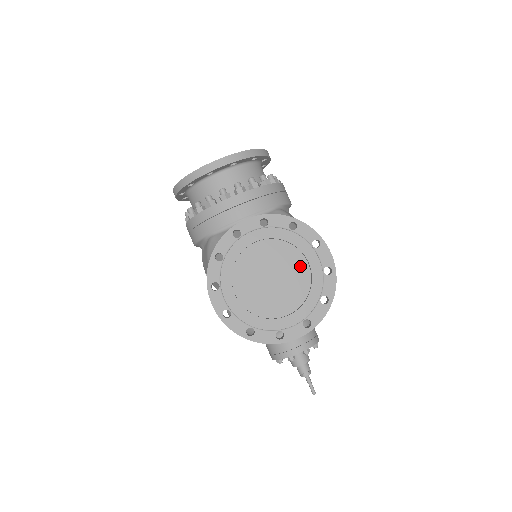
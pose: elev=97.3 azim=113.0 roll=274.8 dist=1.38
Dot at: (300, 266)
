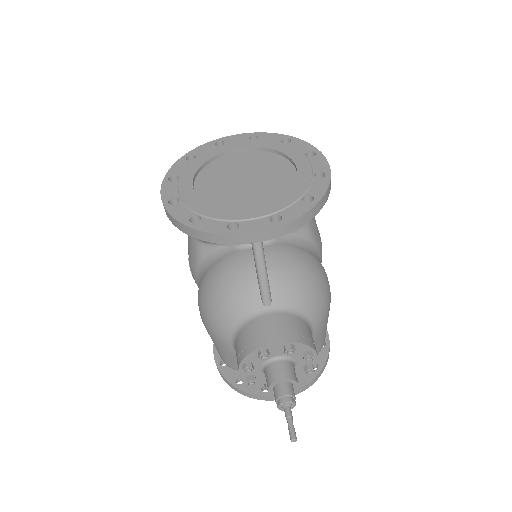
Dot at: (285, 172)
